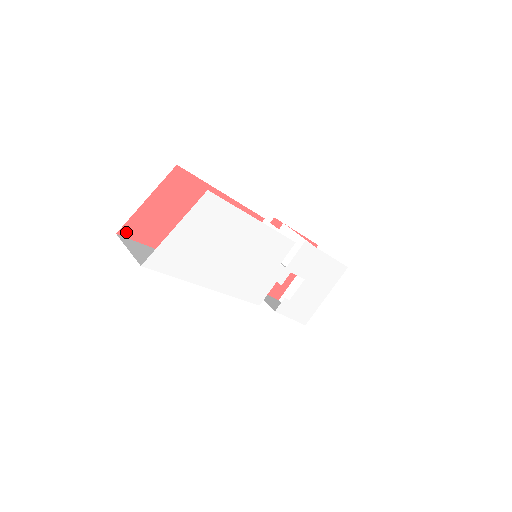
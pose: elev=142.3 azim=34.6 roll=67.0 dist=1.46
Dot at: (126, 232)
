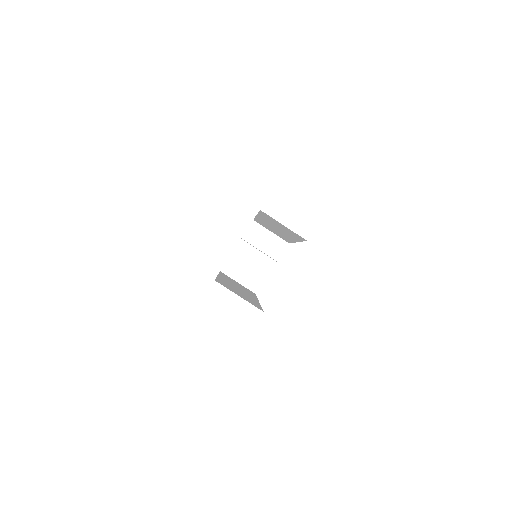
Dot at: occluded
